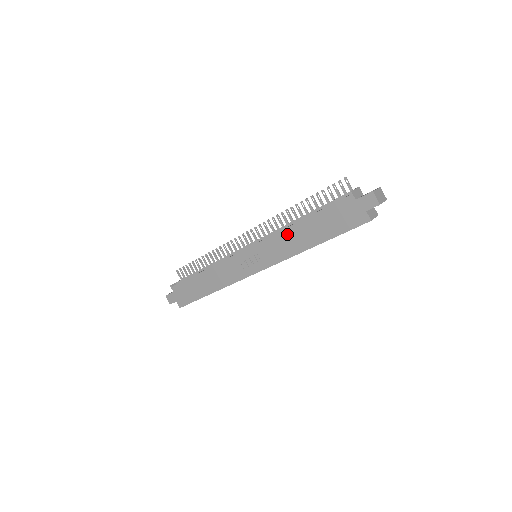
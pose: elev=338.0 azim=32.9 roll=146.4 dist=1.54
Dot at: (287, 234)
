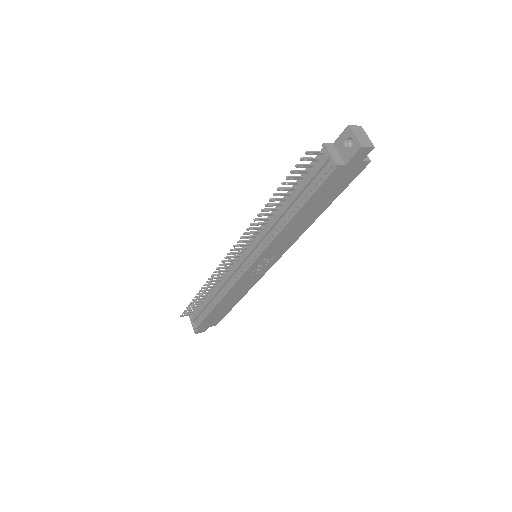
Dot at: (286, 232)
